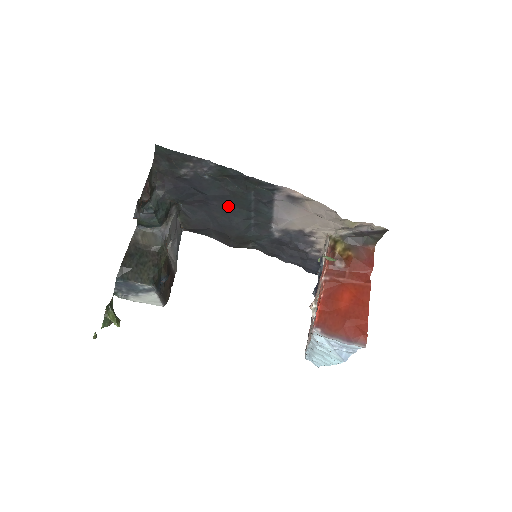
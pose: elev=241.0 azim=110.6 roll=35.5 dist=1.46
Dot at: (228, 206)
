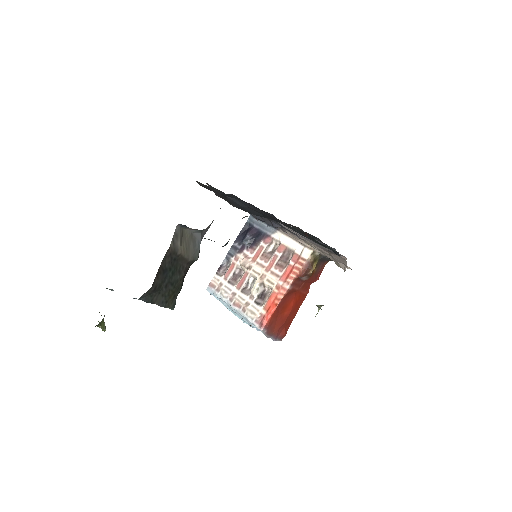
Dot at: (278, 221)
